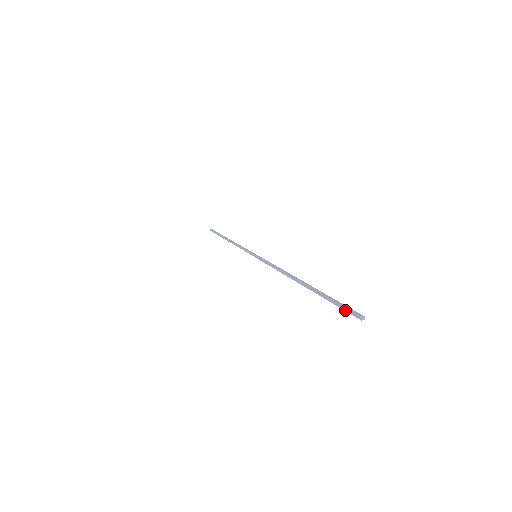
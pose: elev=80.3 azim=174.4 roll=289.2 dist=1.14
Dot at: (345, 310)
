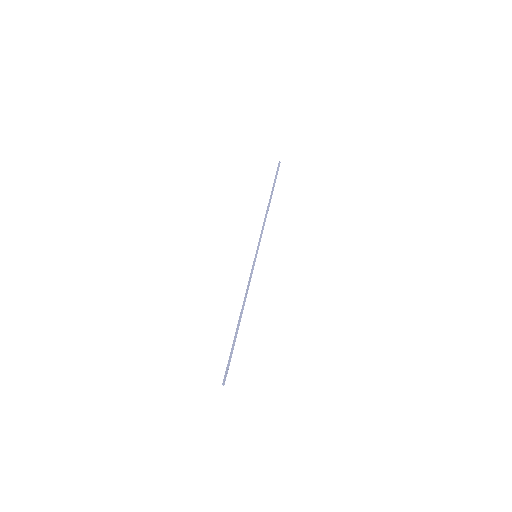
Dot at: (226, 371)
